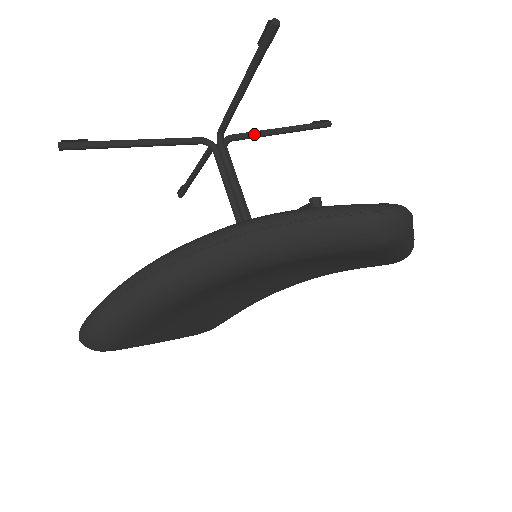
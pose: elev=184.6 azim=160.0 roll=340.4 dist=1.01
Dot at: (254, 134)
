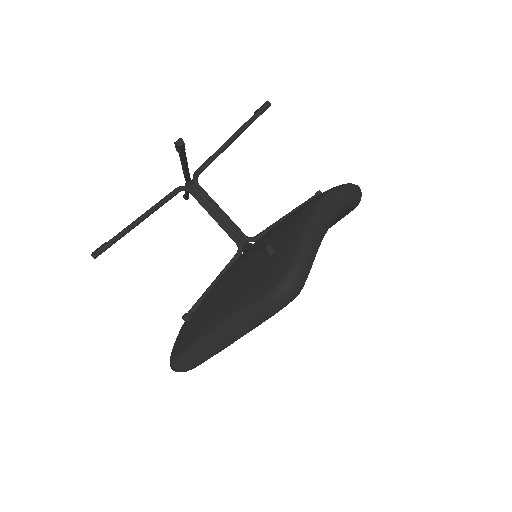
Dot at: occluded
